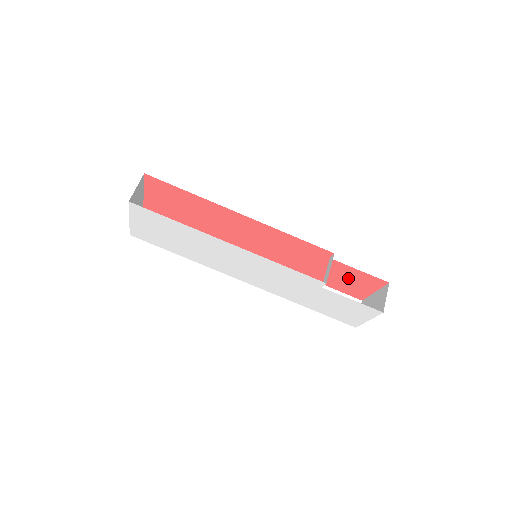
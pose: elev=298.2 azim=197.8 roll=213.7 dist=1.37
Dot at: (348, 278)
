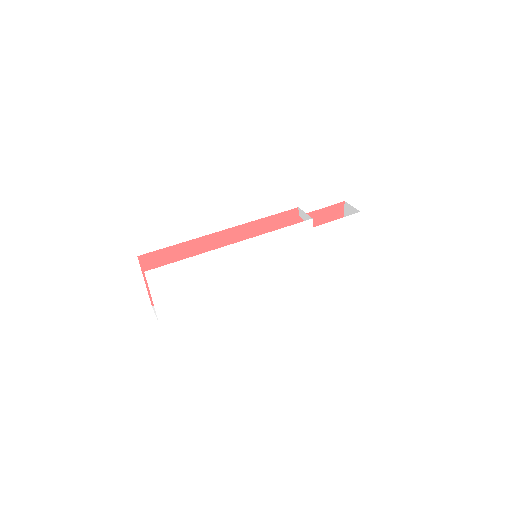
Dot at: occluded
